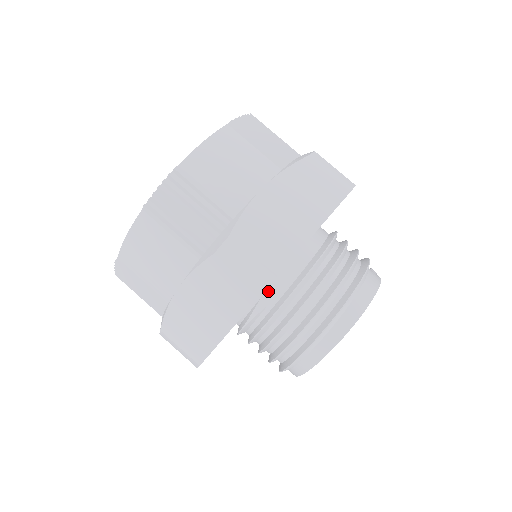
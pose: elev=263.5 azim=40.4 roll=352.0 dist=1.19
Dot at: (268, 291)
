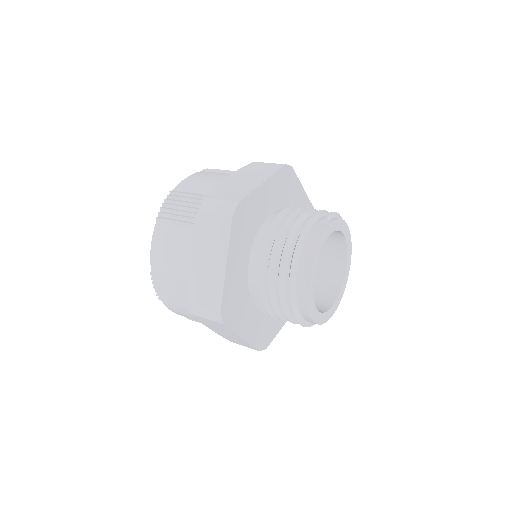
Dot at: (252, 296)
